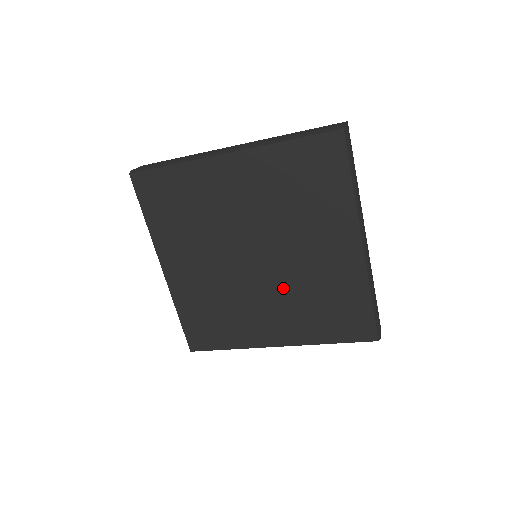
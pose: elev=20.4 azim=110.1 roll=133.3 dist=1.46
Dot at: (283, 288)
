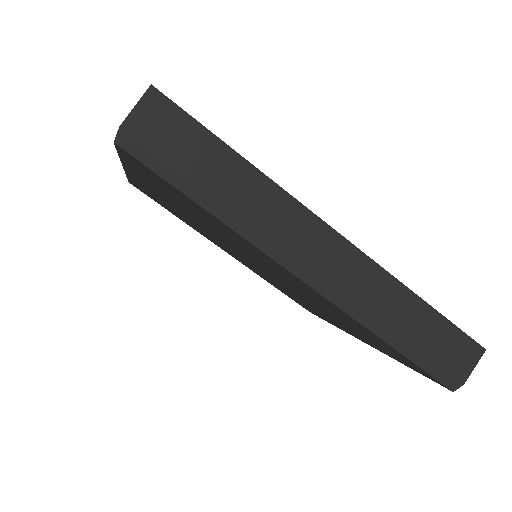
Dot at: (301, 295)
